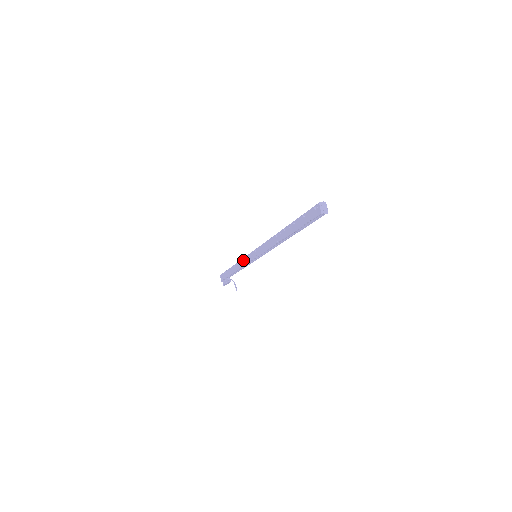
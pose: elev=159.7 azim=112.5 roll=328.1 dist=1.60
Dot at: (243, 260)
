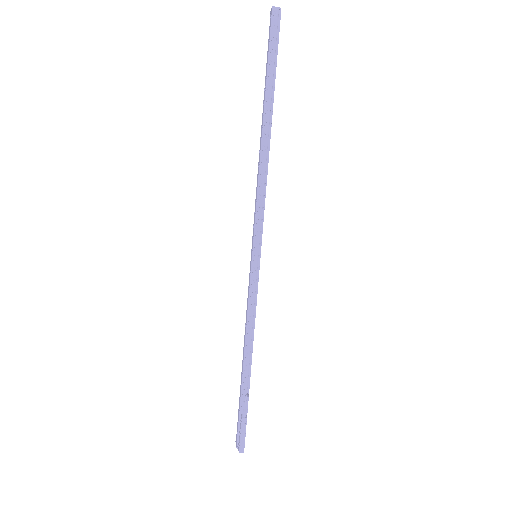
Dot at: (247, 303)
